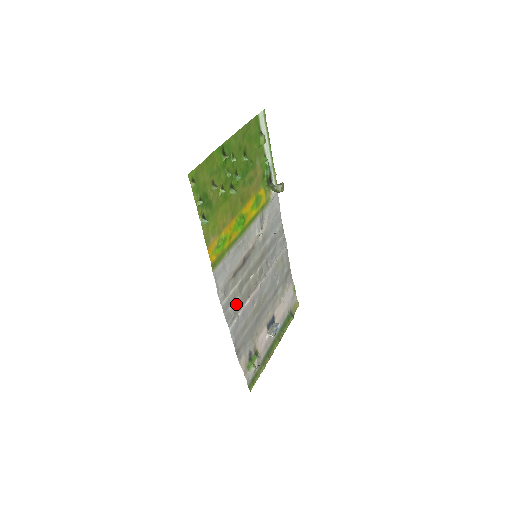
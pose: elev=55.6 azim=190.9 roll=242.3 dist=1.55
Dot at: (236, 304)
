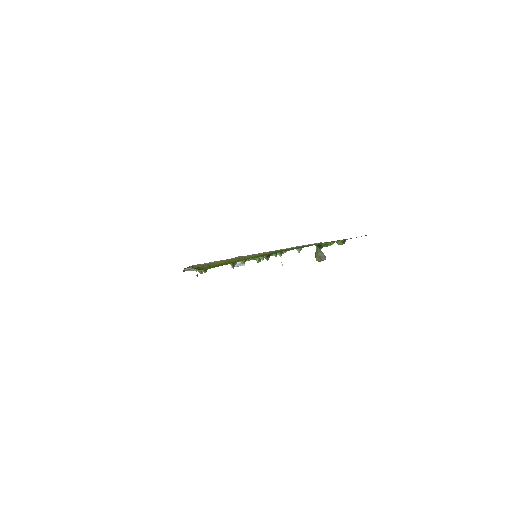
Dot at: occluded
